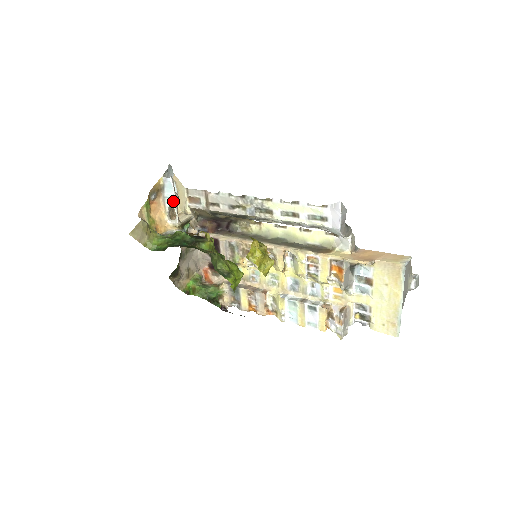
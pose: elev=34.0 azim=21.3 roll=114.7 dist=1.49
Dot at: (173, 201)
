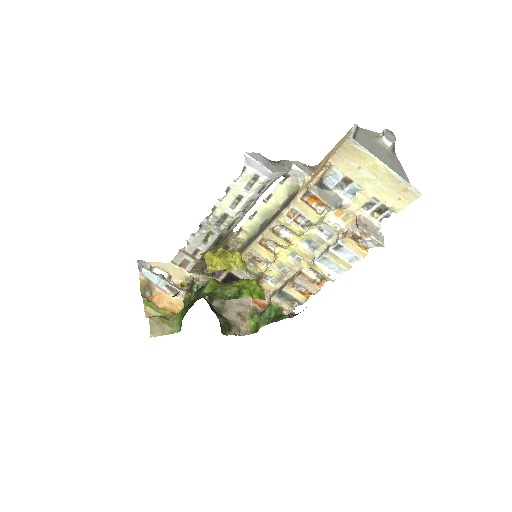
Dot at: (162, 282)
